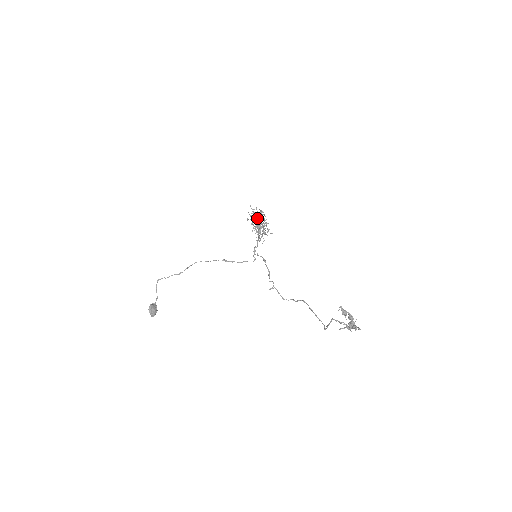
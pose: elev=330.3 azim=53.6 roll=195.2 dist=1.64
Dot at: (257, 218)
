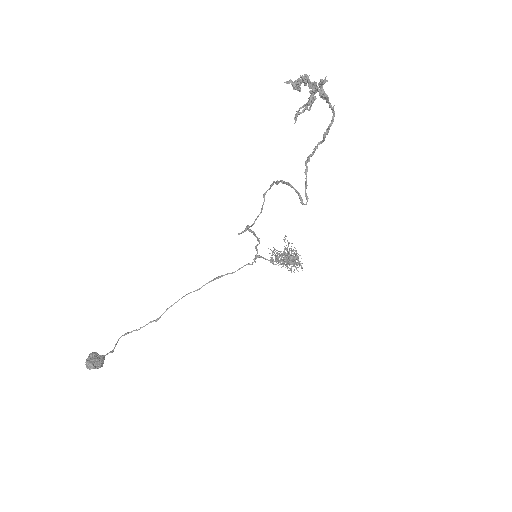
Dot at: occluded
